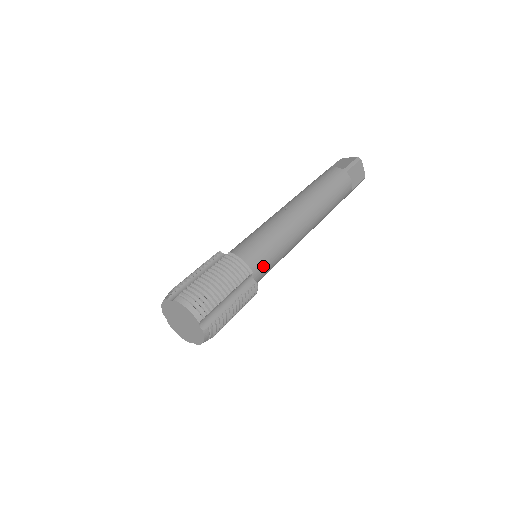
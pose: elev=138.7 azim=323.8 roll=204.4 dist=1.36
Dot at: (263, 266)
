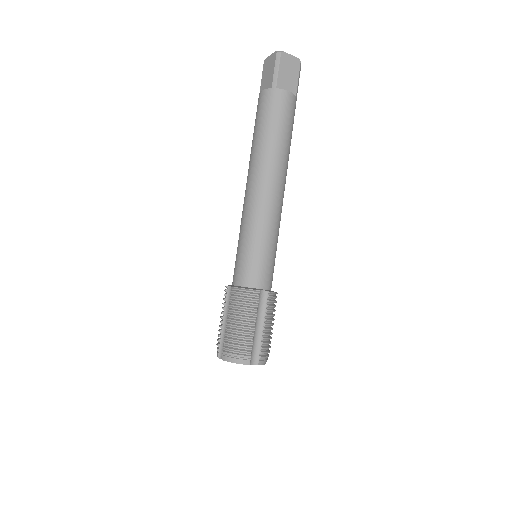
Dot at: occluded
